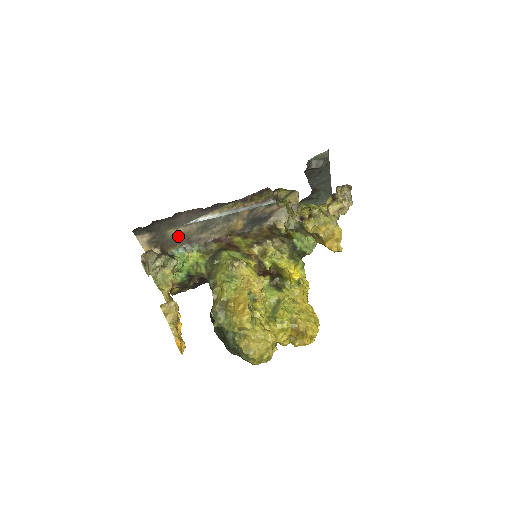
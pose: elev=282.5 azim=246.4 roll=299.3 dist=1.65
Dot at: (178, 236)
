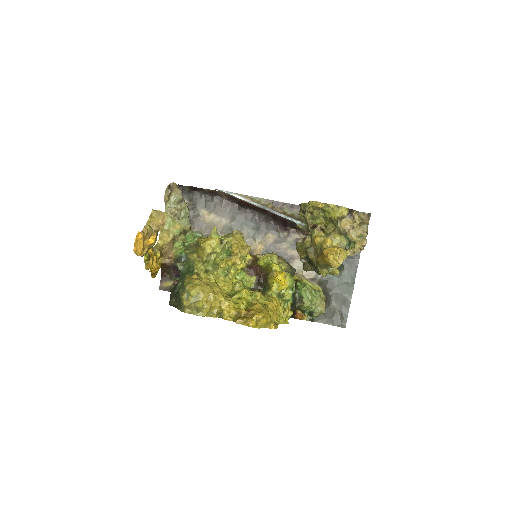
Dot at: (206, 222)
